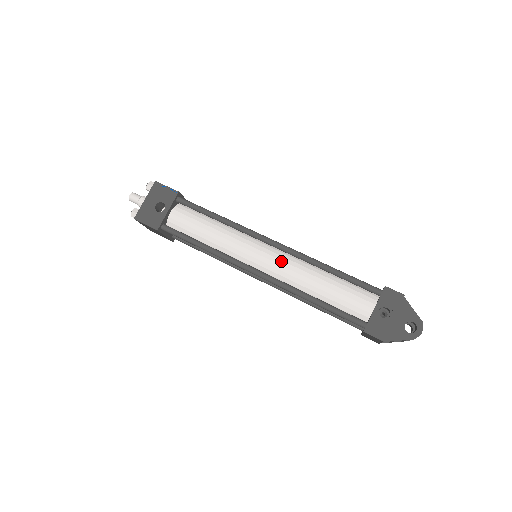
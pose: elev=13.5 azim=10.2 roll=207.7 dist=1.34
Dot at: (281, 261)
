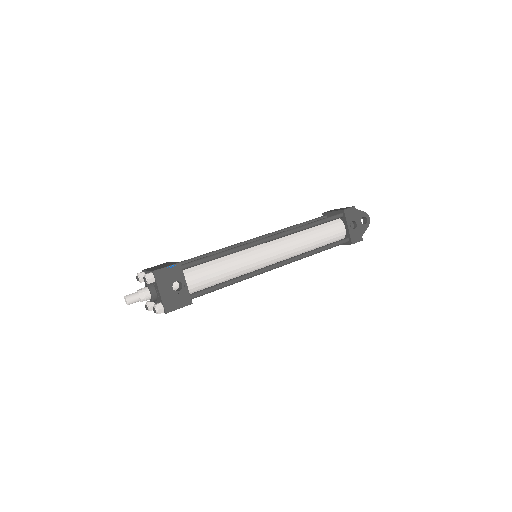
Dot at: (283, 246)
